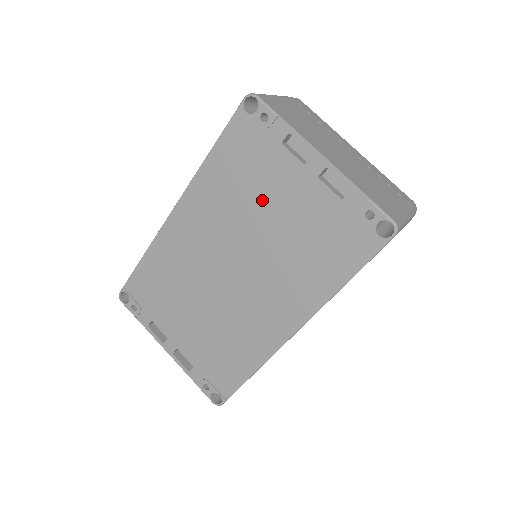
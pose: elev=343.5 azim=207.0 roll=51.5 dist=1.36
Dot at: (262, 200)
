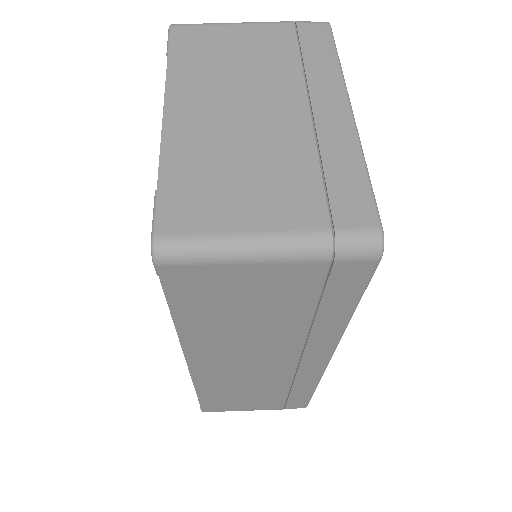
Dot at: occluded
